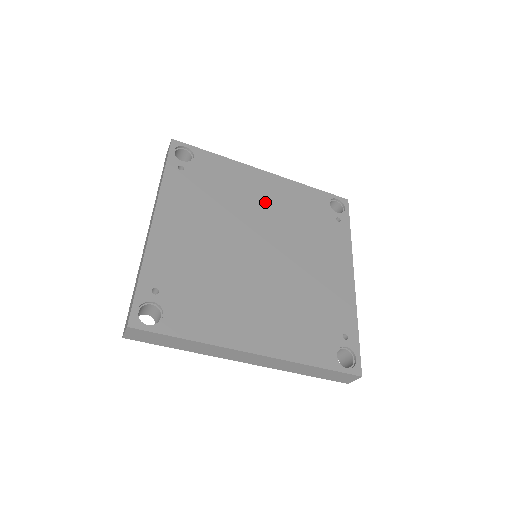
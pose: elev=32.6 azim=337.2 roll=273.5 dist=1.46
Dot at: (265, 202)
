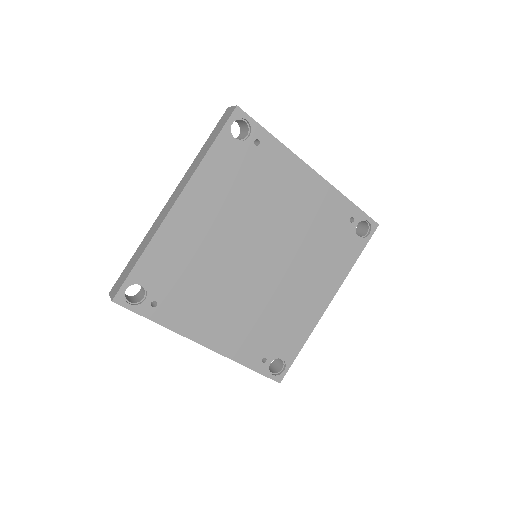
Dot at: (214, 226)
